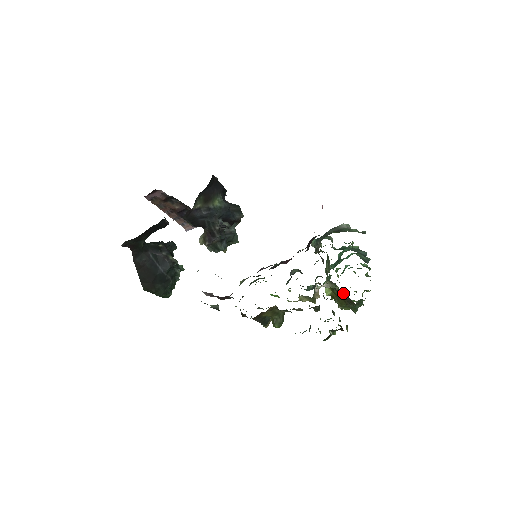
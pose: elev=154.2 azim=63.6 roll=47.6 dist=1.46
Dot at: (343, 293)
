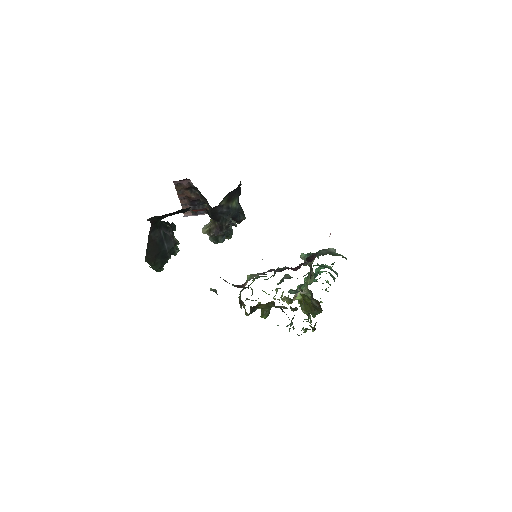
Dot at: (316, 301)
